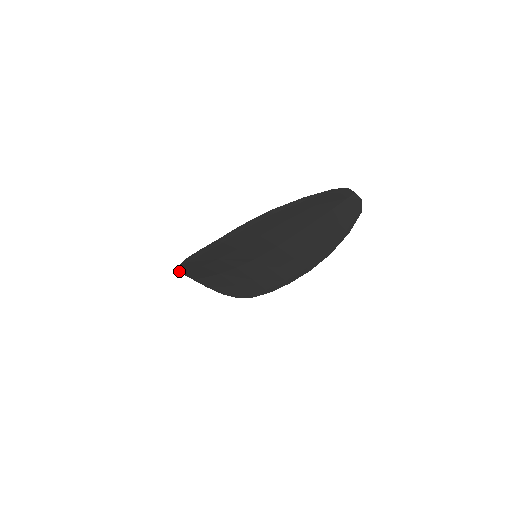
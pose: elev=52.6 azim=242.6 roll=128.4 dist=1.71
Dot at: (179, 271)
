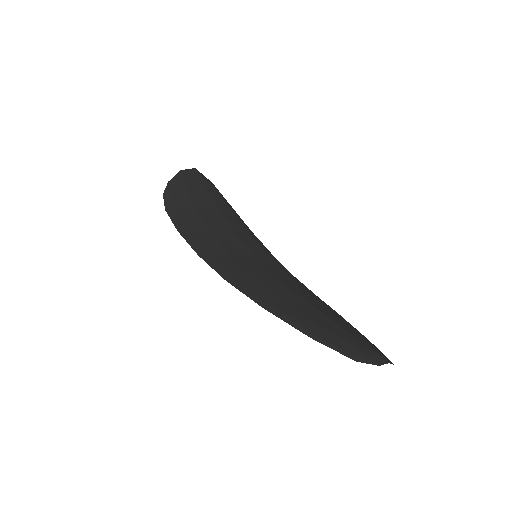
Dot at: occluded
